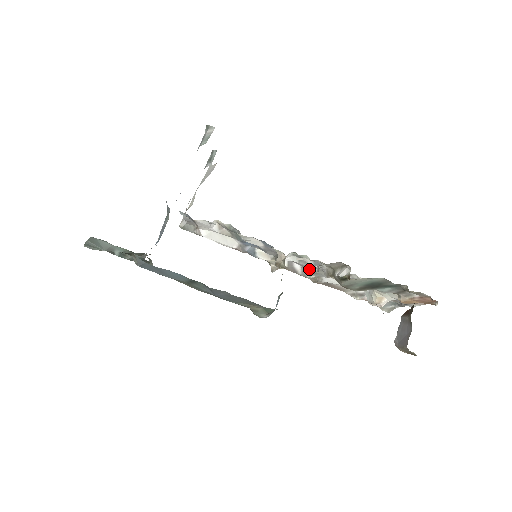
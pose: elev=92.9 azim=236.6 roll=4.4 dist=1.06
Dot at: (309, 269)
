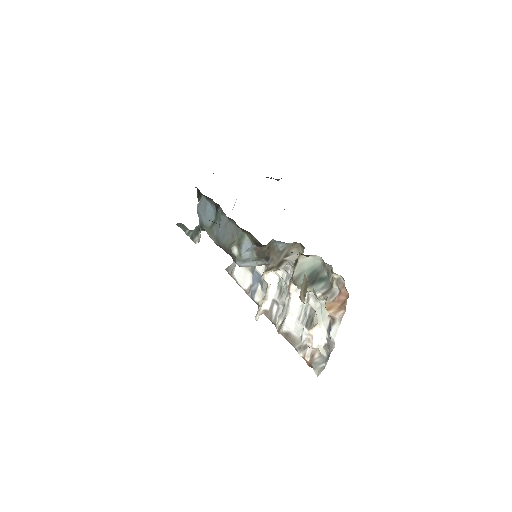
Dot at: (281, 309)
